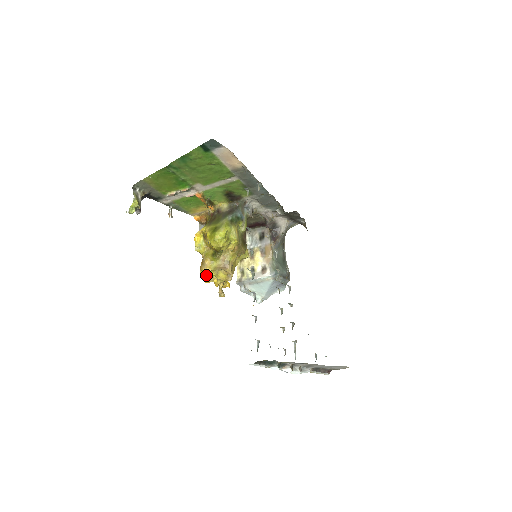
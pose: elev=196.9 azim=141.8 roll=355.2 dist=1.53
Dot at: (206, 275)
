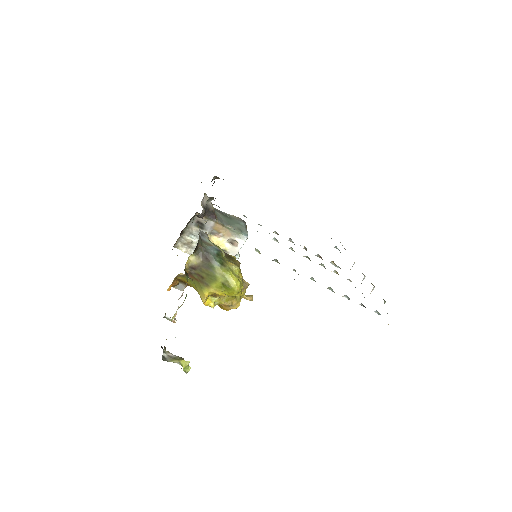
Dot at: occluded
